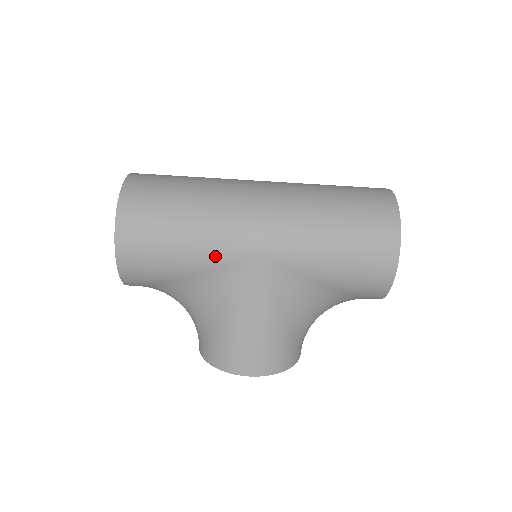
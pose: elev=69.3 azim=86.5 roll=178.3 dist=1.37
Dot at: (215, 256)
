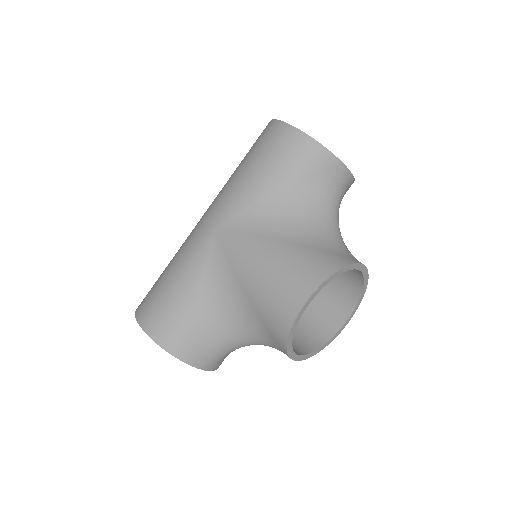
Dot at: (196, 262)
